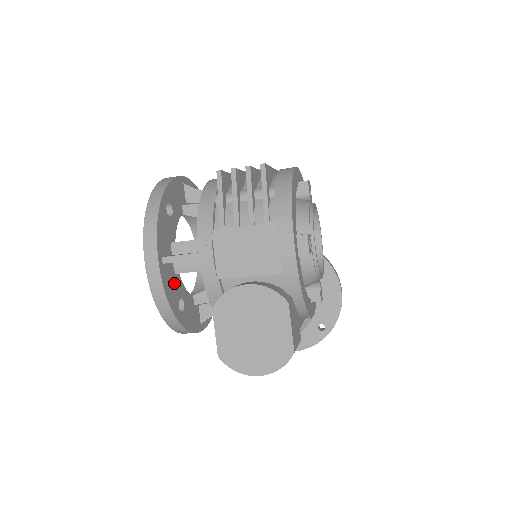
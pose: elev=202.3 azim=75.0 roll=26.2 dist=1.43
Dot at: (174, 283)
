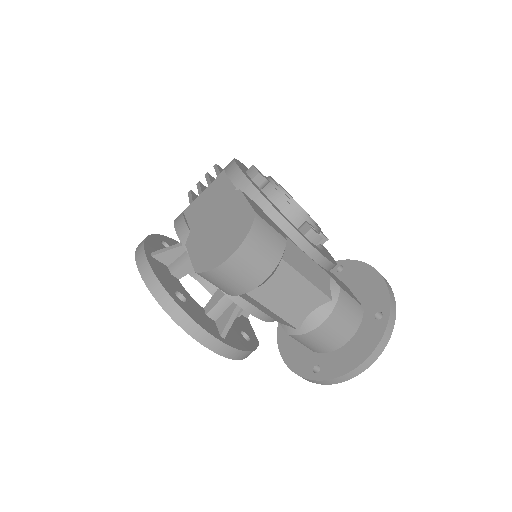
Dot at: (169, 278)
